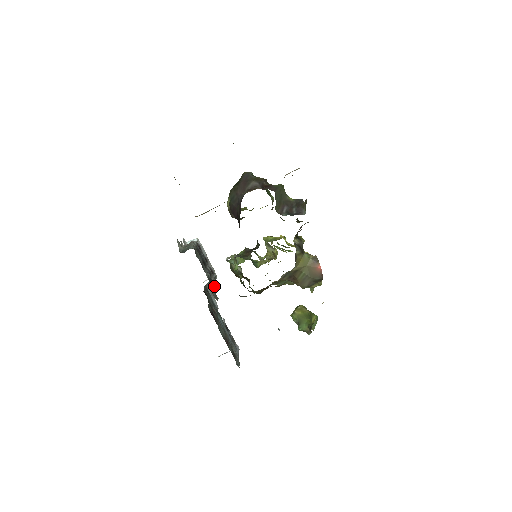
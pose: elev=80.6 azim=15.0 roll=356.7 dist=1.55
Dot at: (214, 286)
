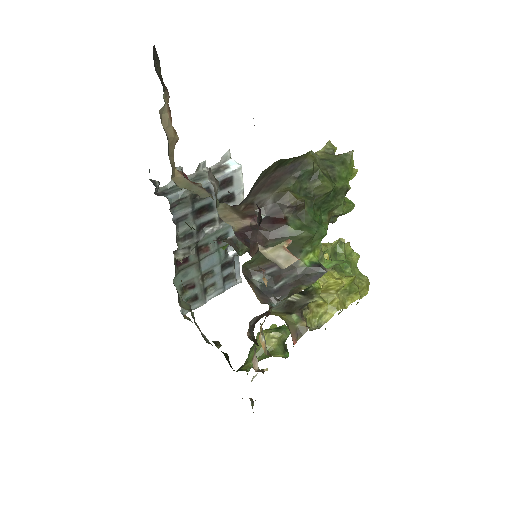
Dot at: (194, 241)
